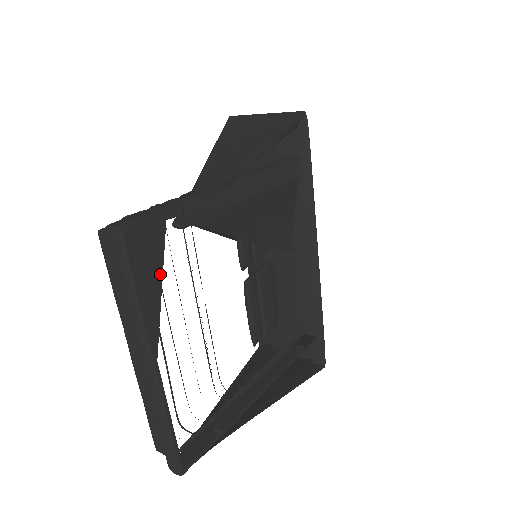
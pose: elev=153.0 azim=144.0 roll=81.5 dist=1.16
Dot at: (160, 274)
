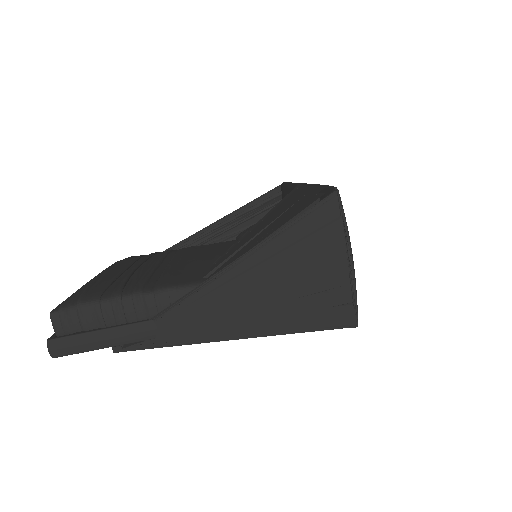
Dot at: occluded
